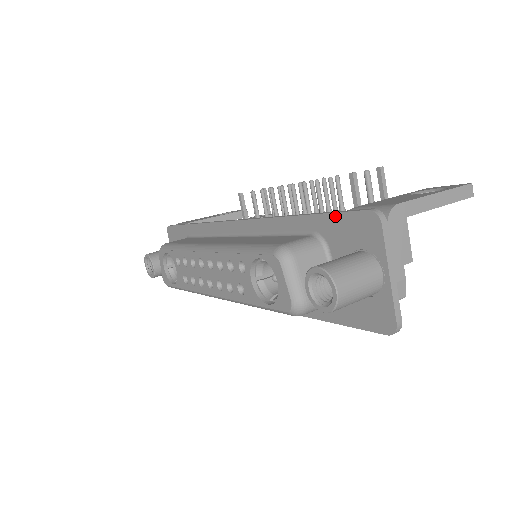
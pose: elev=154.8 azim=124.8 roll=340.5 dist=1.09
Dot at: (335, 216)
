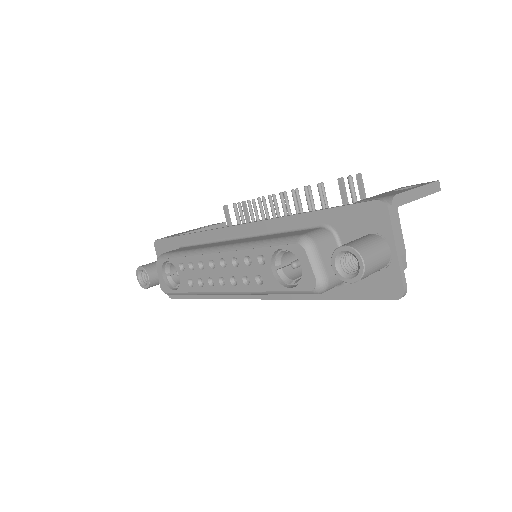
Dot at: (344, 208)
